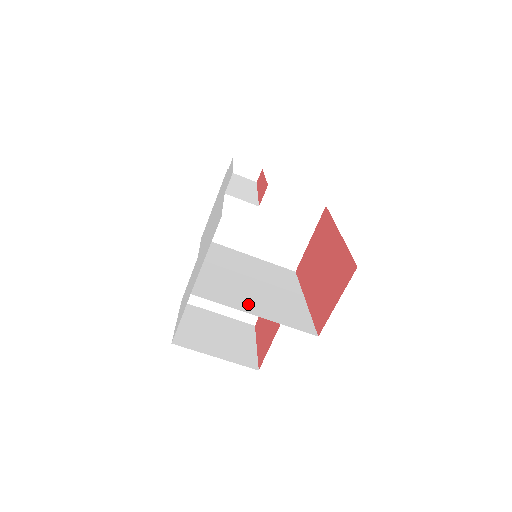
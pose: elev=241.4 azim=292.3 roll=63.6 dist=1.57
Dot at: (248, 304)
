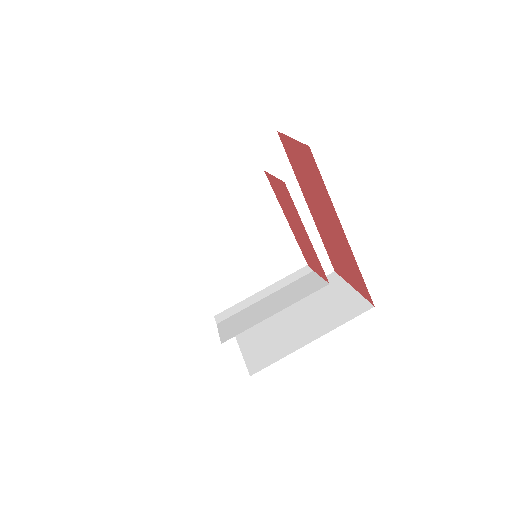
Dot at: (237, 211)
